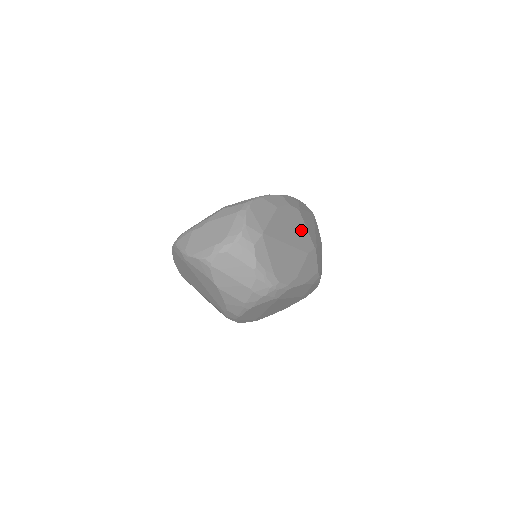
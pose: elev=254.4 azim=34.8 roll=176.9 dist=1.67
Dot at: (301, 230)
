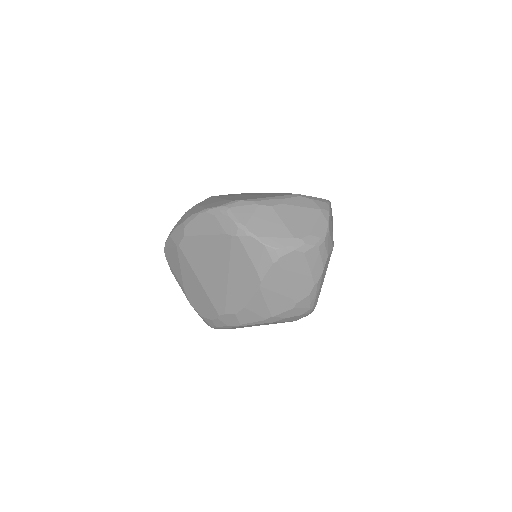
Dot at: occluded
